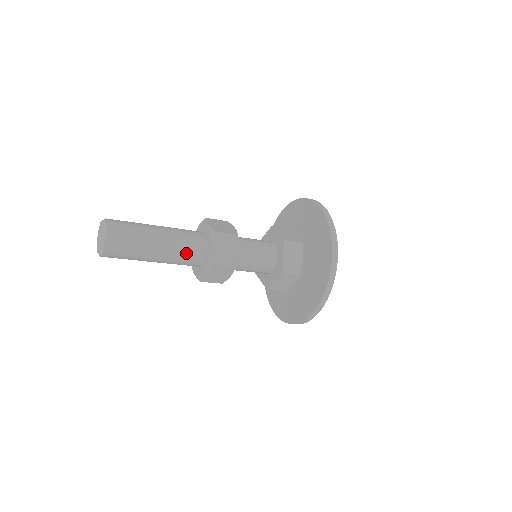
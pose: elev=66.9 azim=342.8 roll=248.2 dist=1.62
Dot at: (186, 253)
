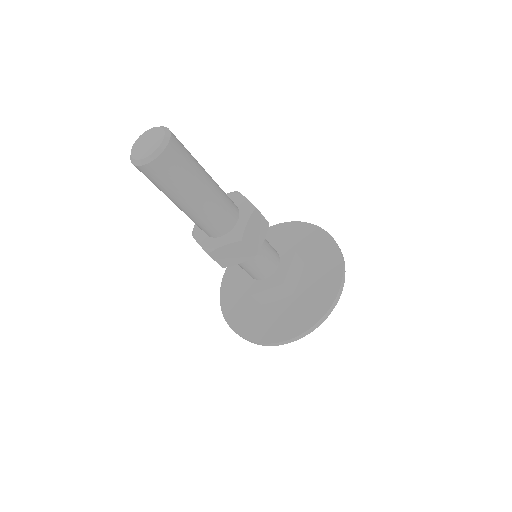
Dot at: (220, 214)
